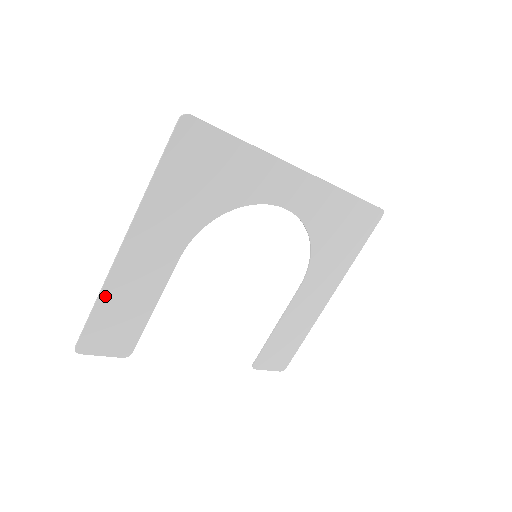
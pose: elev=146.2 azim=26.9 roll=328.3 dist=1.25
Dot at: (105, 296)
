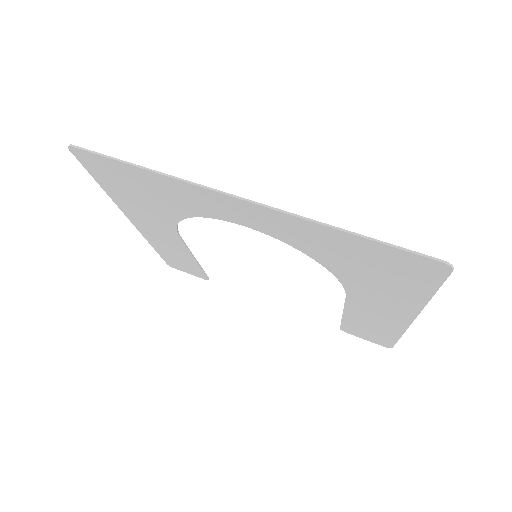
Dot at: (154, 245)
